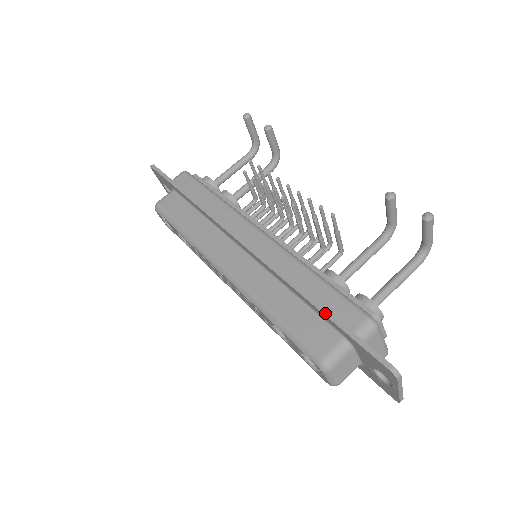
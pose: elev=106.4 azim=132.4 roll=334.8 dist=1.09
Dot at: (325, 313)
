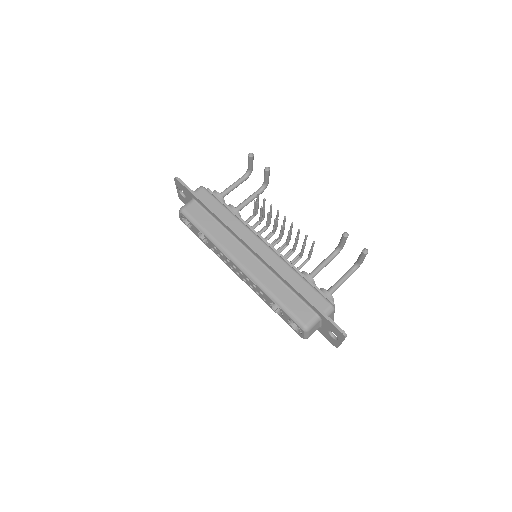
Dot at: (308, 301)
